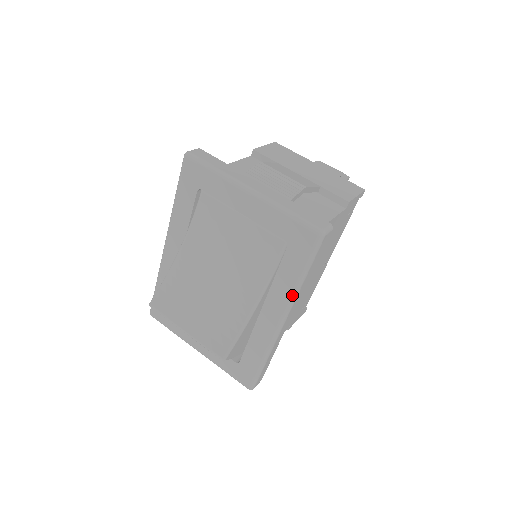
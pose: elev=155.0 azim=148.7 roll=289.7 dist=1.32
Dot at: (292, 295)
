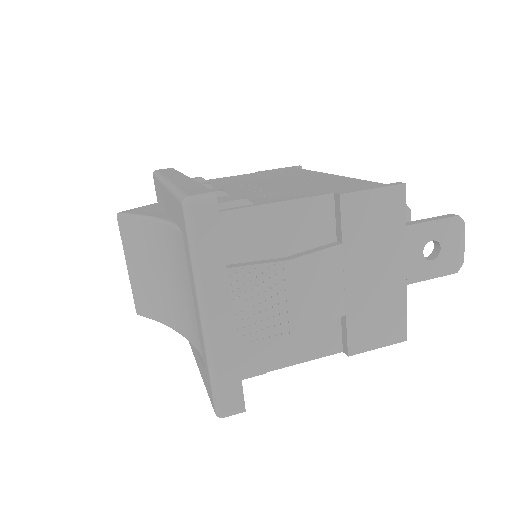
Dot at: (198, 367)
